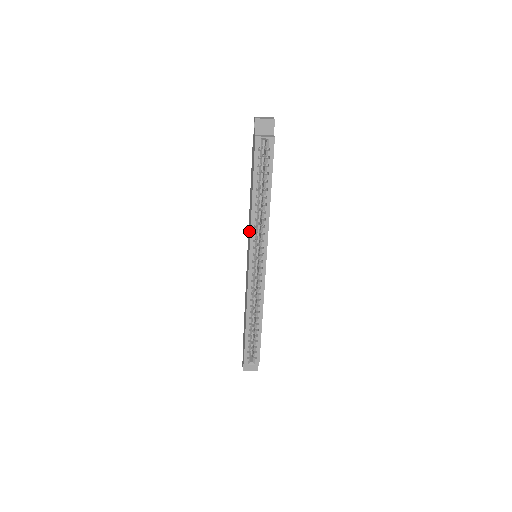
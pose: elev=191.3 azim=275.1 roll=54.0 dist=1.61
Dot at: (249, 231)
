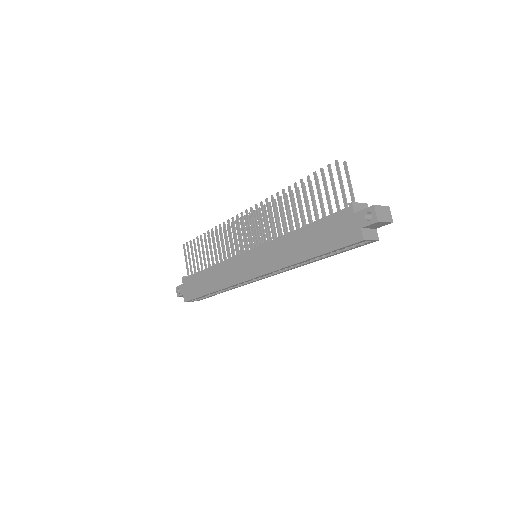
Dot at: (272, 257)
